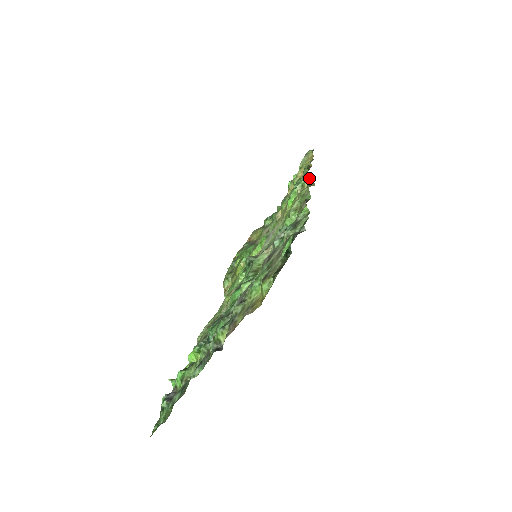
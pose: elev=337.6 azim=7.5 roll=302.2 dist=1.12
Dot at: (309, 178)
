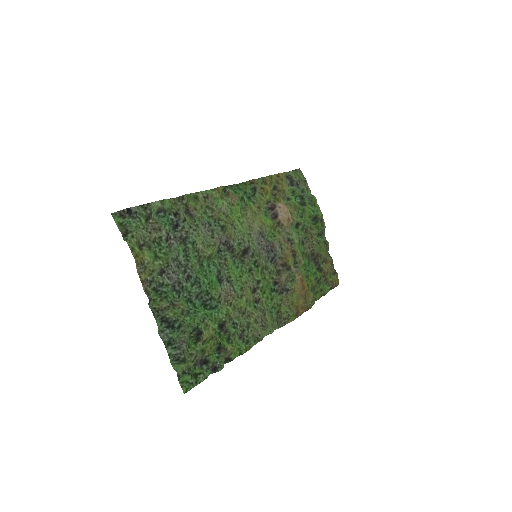
Dot at: (223, 187)
